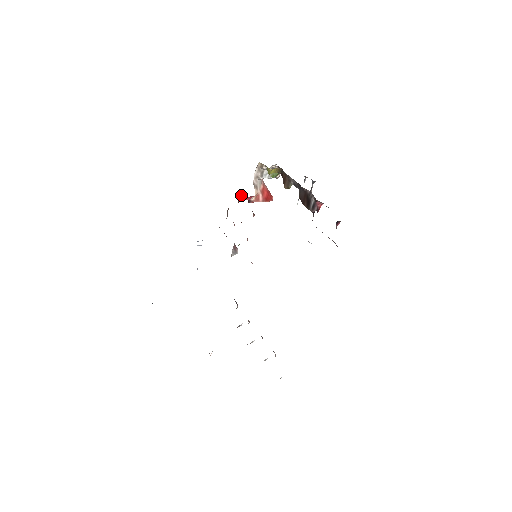
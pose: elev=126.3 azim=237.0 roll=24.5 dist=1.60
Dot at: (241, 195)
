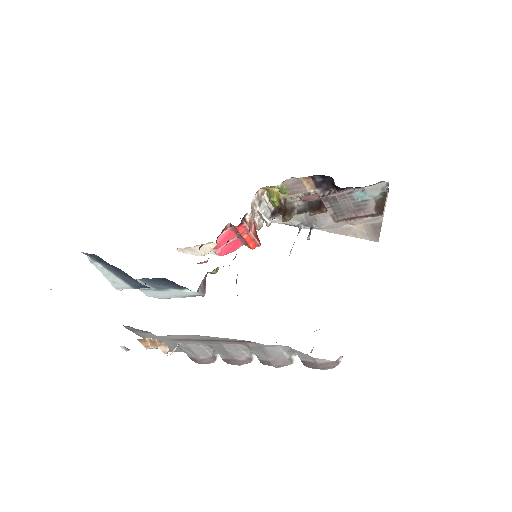
Dot at: (226, 227)
